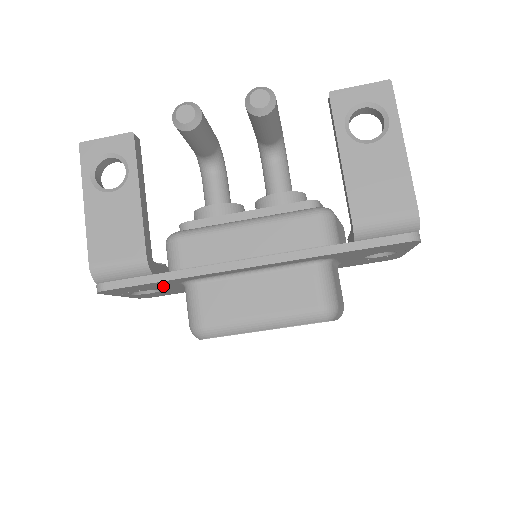
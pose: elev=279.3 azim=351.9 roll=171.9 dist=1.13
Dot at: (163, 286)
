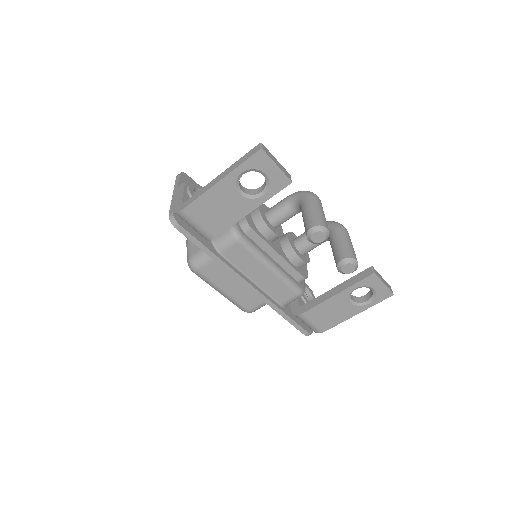
Dot at: occluded
